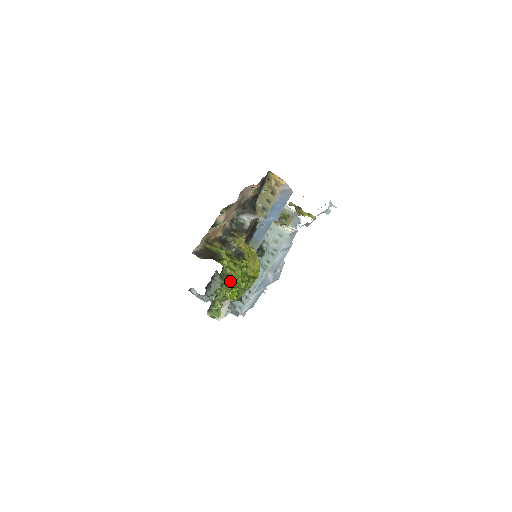
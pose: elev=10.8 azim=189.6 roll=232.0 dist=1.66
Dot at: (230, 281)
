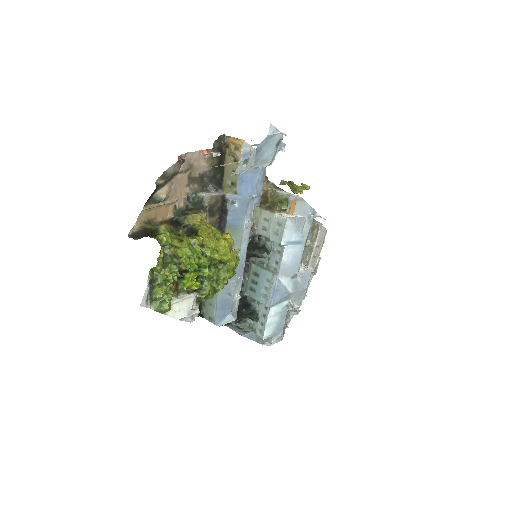
Dot at: (177, 262)
